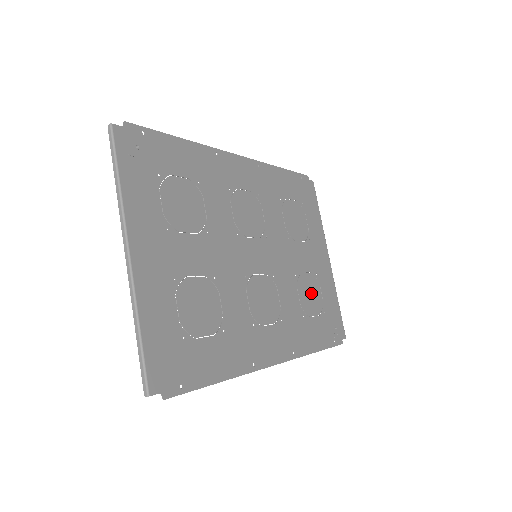
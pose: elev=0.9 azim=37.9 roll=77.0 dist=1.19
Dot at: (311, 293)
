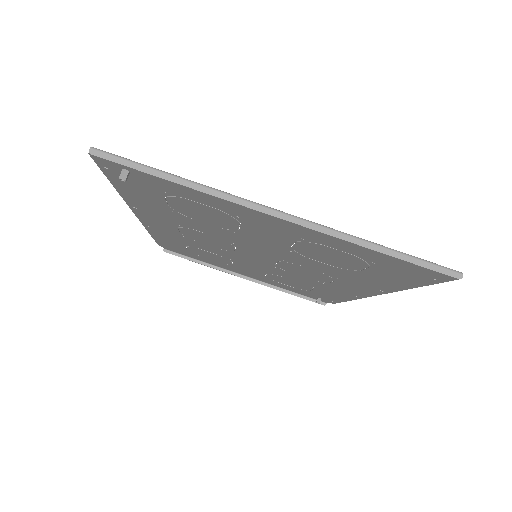
Dot at: (287, 282)
